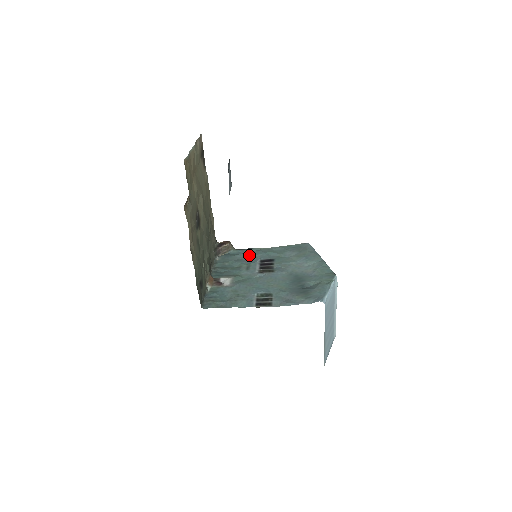
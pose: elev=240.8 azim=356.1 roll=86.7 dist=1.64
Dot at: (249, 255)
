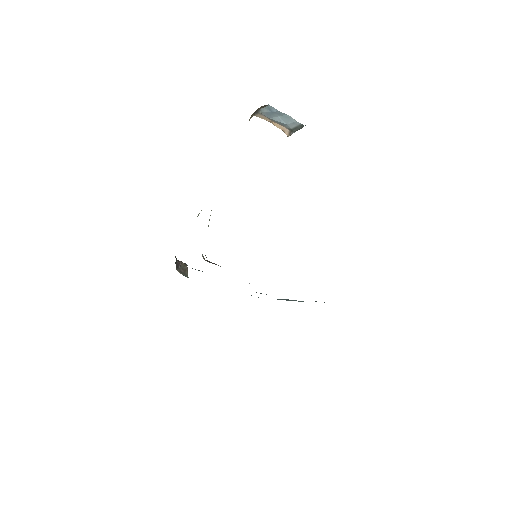
Dot at: occluded
